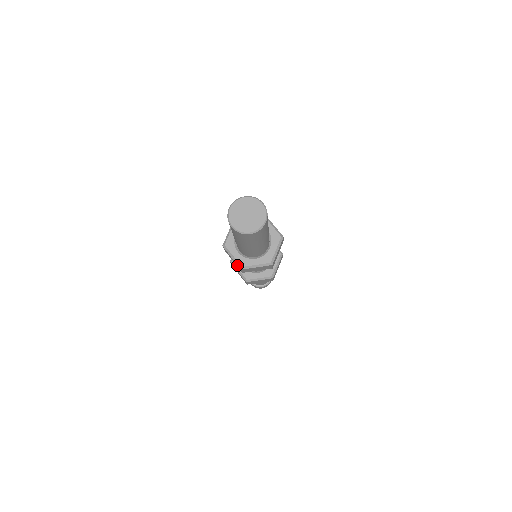
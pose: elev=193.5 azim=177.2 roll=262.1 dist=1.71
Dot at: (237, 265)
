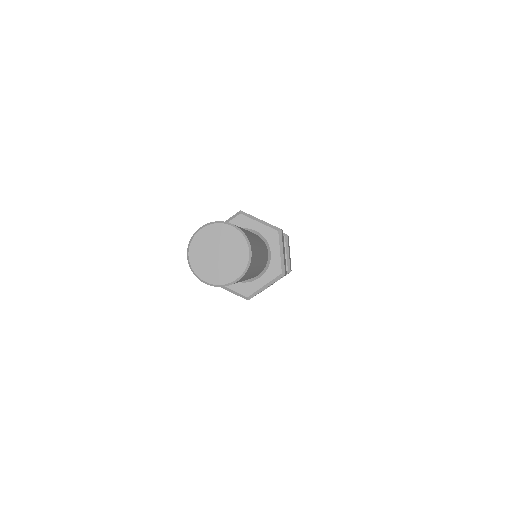
Dot at: occluded
